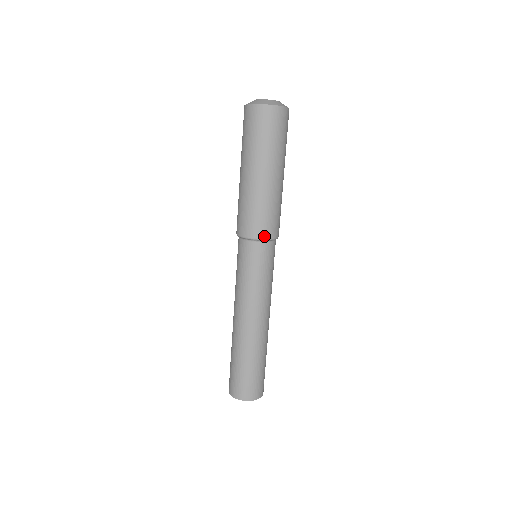
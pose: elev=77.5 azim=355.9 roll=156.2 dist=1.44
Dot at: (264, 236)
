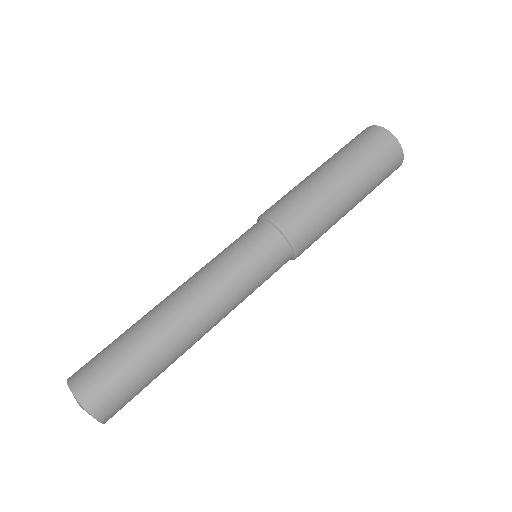
Dot at: (282, 224)
